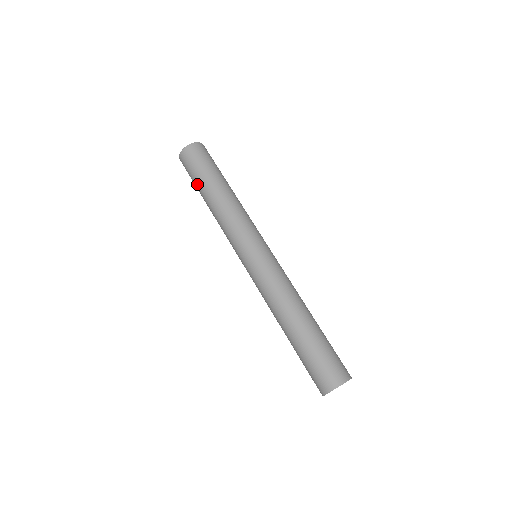
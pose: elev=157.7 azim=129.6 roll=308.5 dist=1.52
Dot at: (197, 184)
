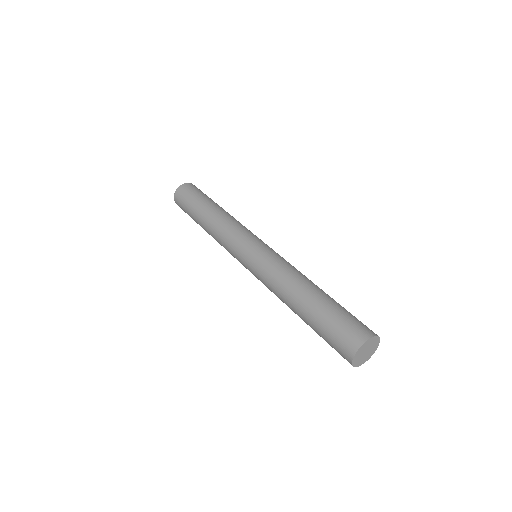
Dot at: (193, 208)
